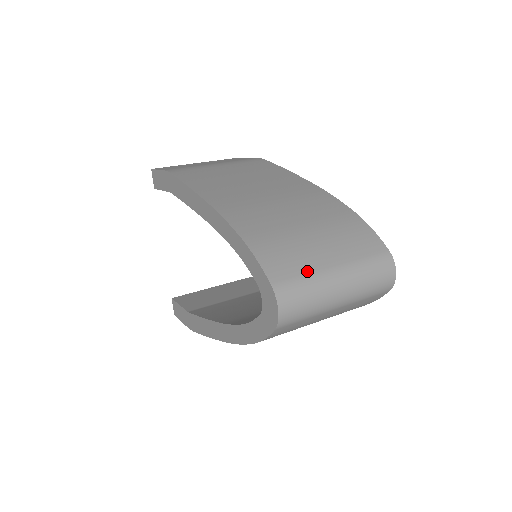
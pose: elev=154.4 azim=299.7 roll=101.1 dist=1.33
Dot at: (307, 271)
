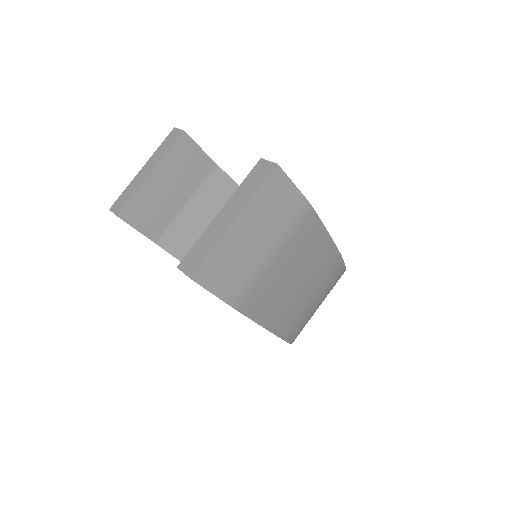
Dot at: occluded
